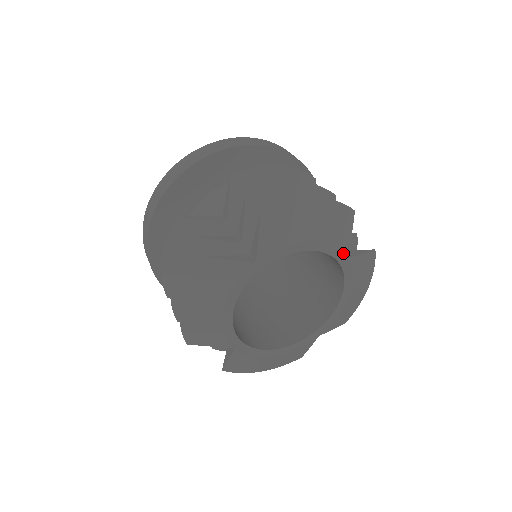
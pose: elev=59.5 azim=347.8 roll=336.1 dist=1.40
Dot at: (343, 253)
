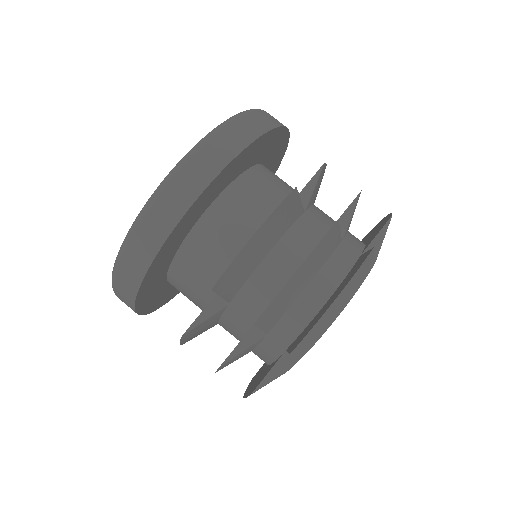
Dot at: (369, 272)
